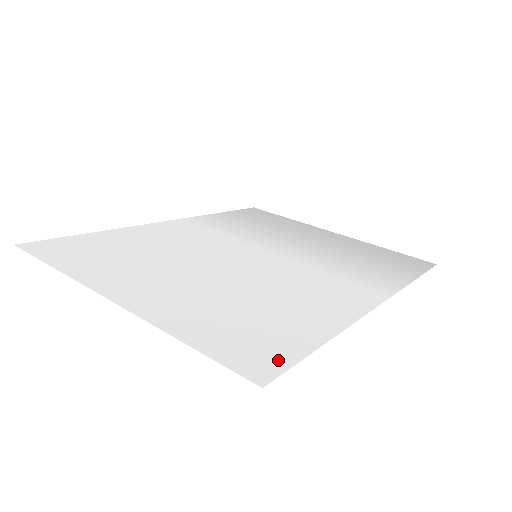
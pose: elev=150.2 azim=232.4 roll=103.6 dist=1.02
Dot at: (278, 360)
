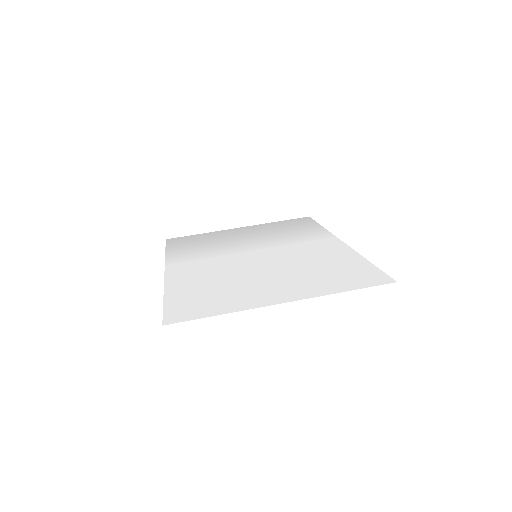
Dot at: (378, 275)
